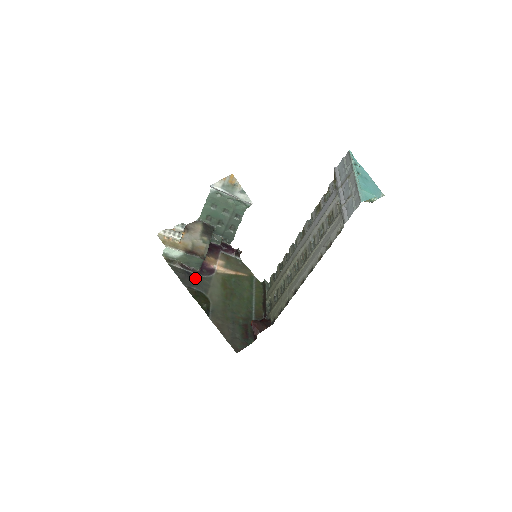
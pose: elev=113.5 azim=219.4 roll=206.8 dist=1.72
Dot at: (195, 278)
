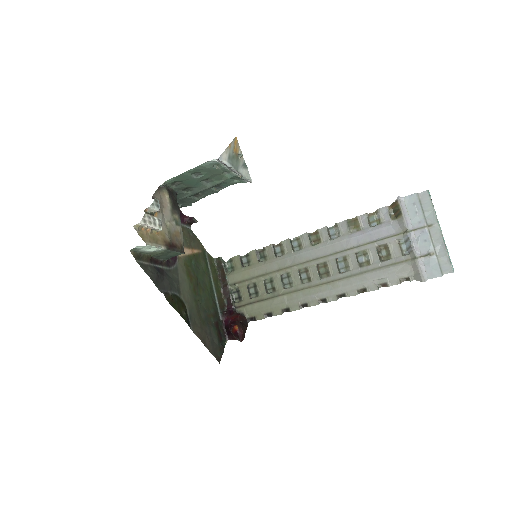
Dot at: (166, 275)
